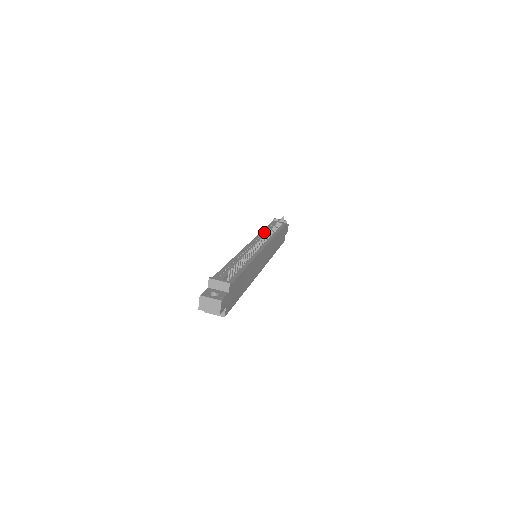
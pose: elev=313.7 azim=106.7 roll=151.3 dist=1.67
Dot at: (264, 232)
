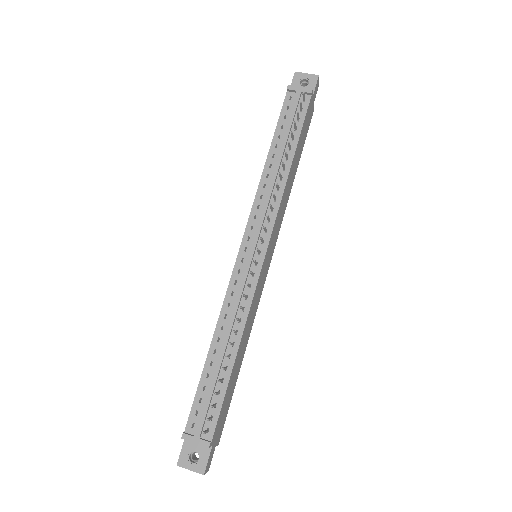
Dot at: (267, 174)
